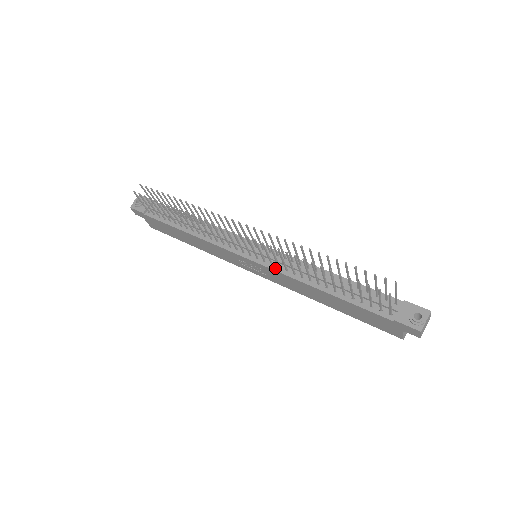
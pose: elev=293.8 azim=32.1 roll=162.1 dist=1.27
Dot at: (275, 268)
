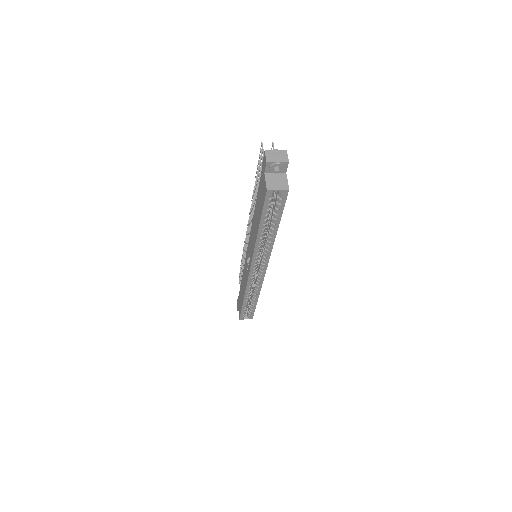
Dot at: occluded
